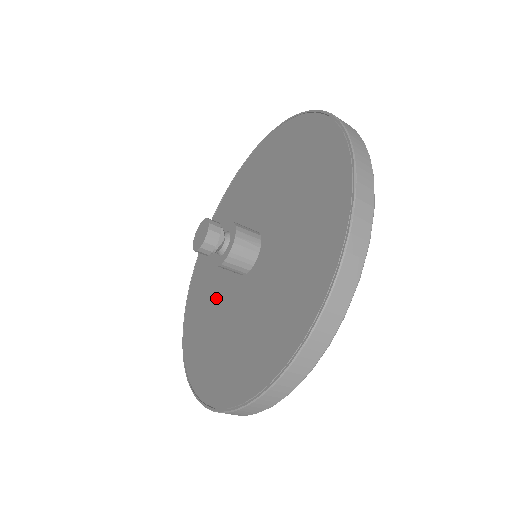
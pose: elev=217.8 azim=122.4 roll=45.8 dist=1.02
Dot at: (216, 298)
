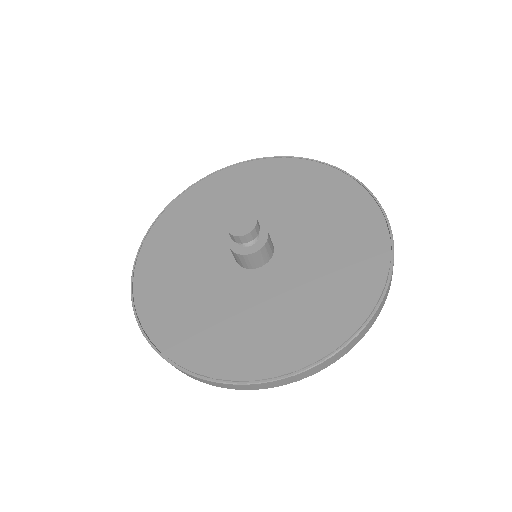
Dot at: (203, 242)
